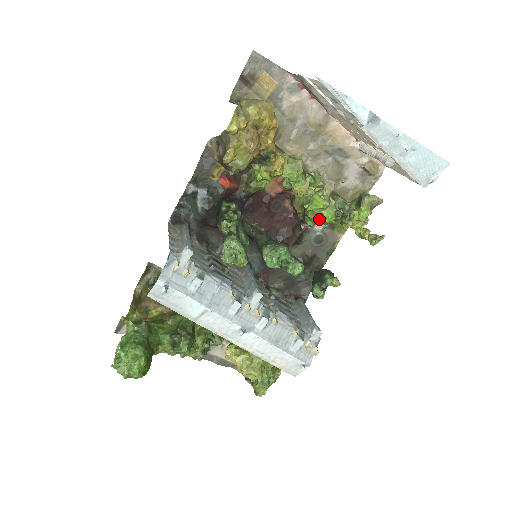
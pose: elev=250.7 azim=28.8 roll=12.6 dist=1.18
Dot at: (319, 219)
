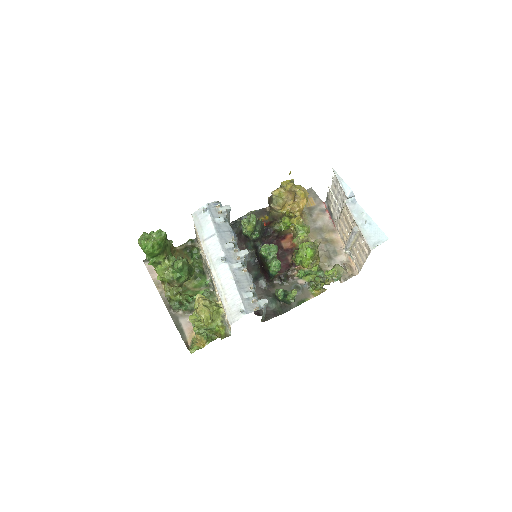
Dot at: (304, 255)
